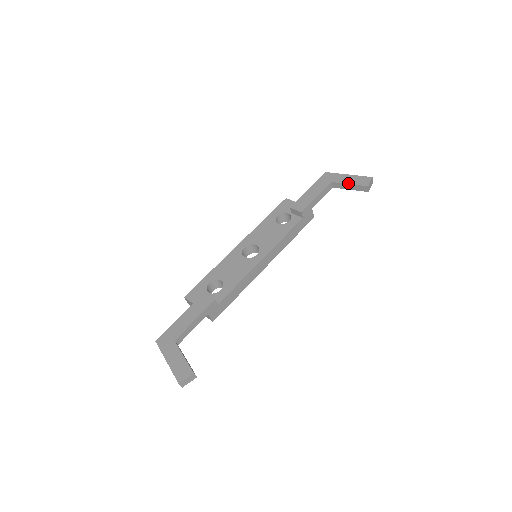
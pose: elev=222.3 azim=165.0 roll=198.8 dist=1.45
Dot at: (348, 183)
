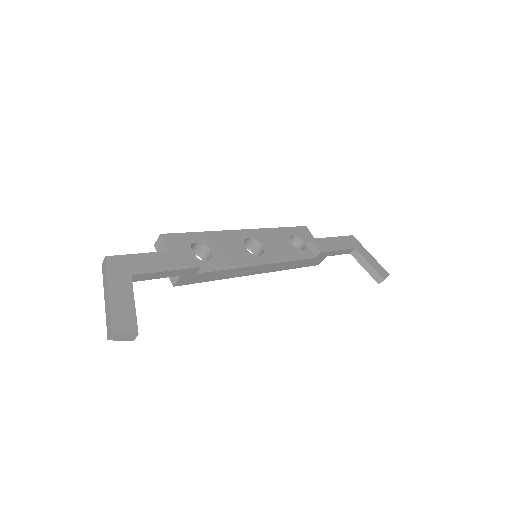
Dot at: (369, 262)
